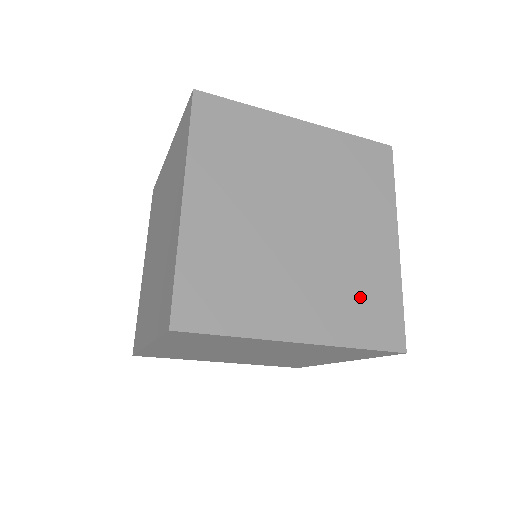
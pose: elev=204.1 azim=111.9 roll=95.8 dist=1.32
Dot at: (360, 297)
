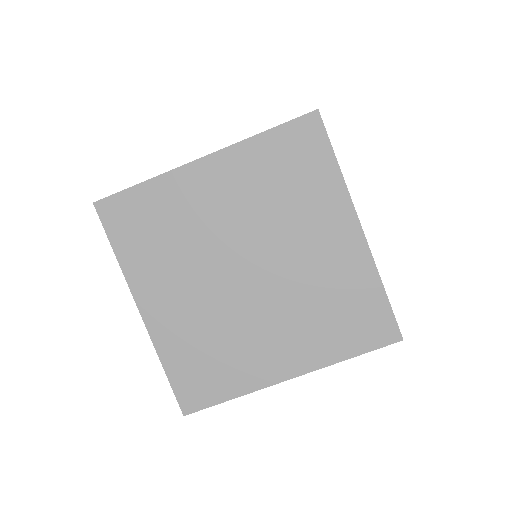
Dot at: occluded
